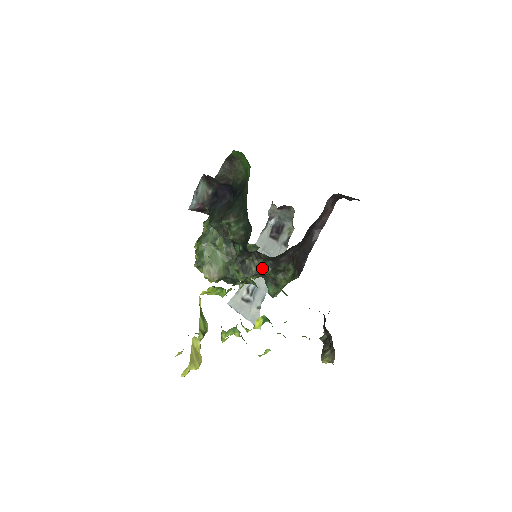
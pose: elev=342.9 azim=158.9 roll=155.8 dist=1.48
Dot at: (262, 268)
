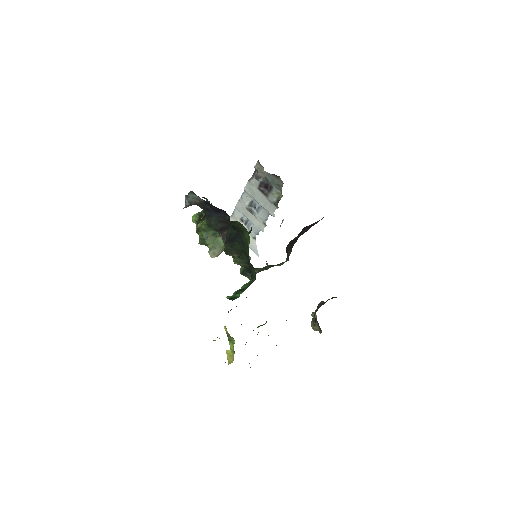
Dot at: (263, 270)
